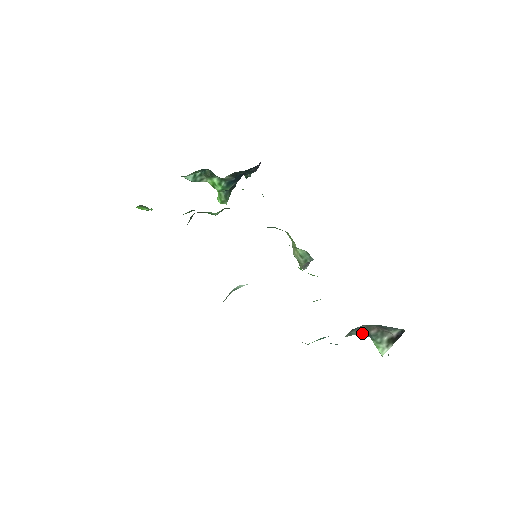
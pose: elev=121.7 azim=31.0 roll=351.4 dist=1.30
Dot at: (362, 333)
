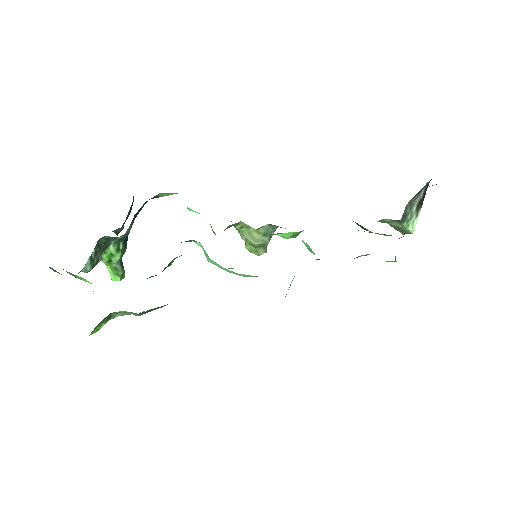
Dot at: (401, 220)
